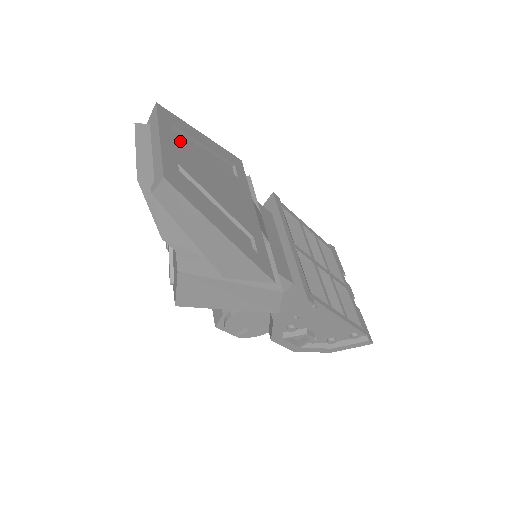
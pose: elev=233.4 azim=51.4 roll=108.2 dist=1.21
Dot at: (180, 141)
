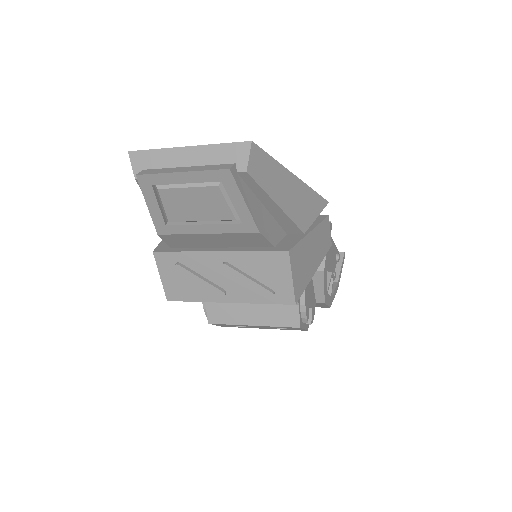
Dot at: occluded
